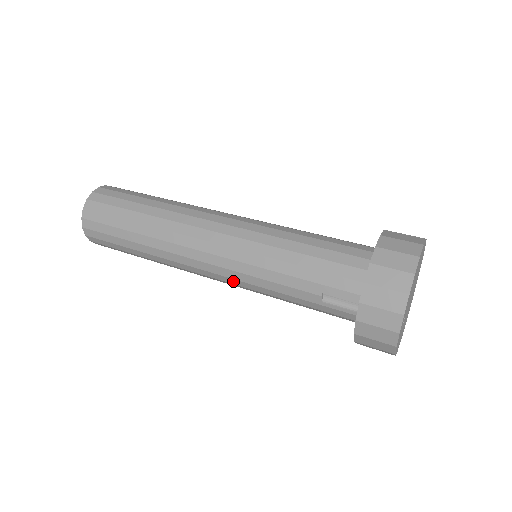
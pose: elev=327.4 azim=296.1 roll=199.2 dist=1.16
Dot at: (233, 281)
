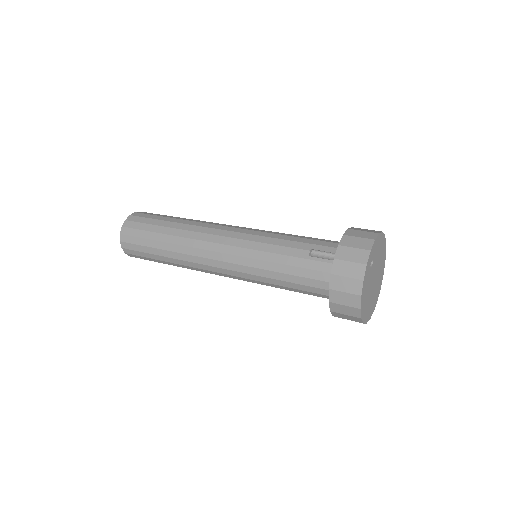
Dot at: (237, 250)
